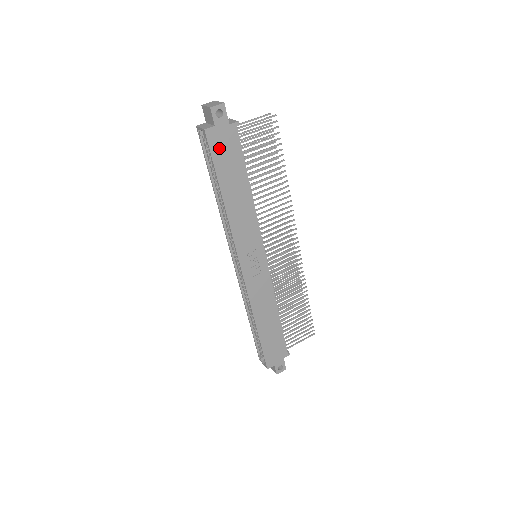
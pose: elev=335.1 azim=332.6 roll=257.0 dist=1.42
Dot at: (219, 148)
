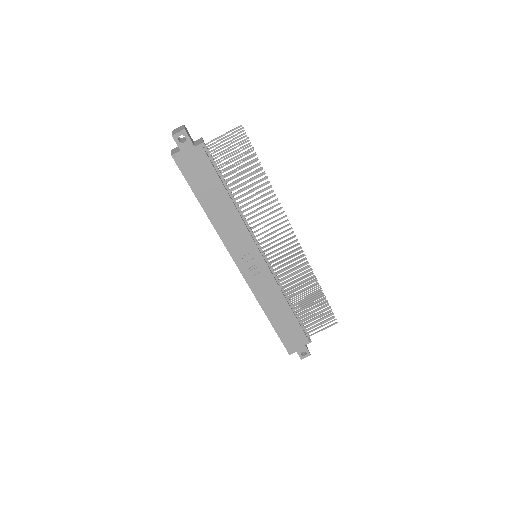
Dot at: (190, 169)
